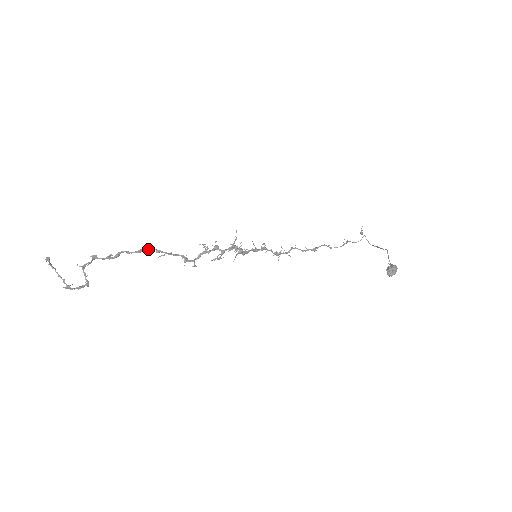
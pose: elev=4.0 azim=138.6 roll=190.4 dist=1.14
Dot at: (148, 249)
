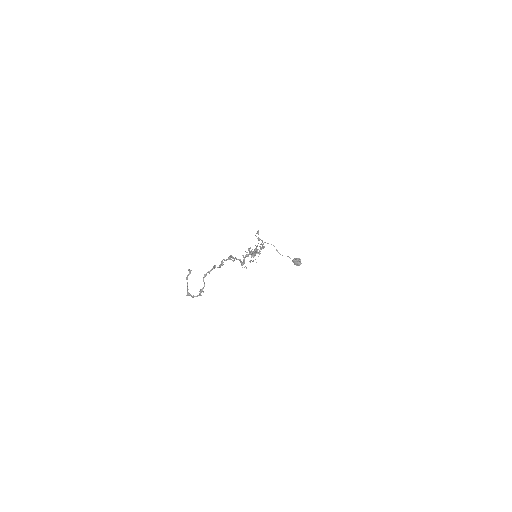
Dot at: (230, 256)
